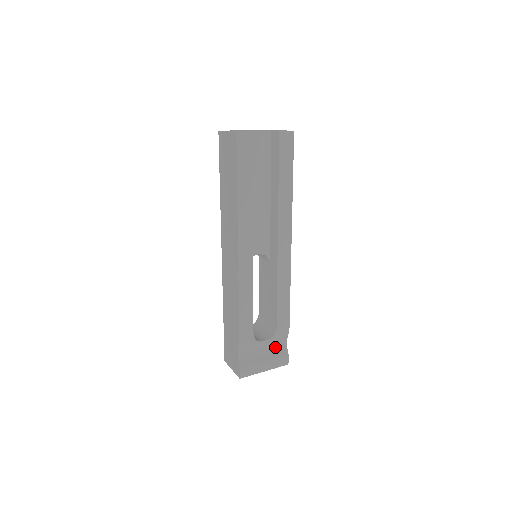
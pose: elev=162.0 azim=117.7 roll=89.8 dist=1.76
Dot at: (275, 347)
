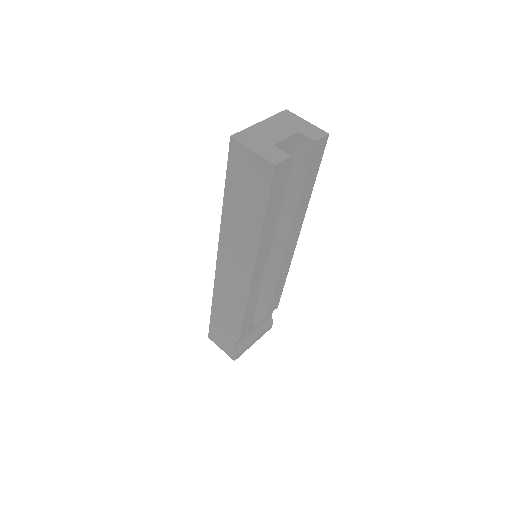
Dot at: (263, 322)
